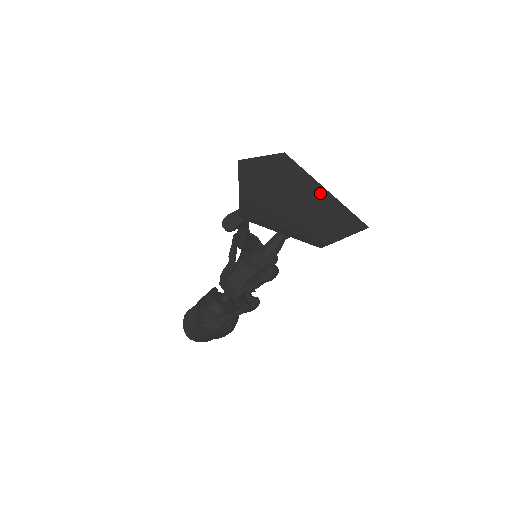
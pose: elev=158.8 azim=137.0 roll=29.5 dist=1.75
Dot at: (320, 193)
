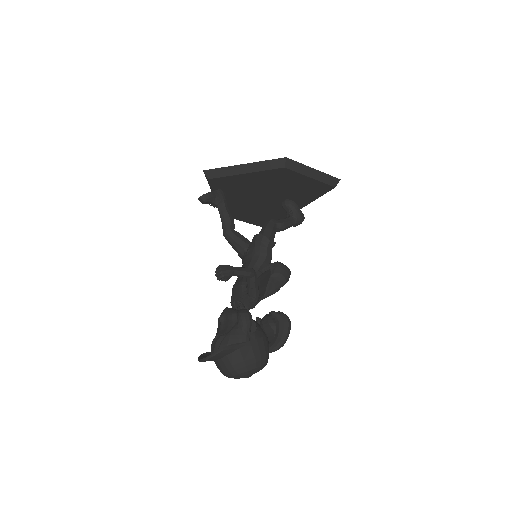
Dot at: occluded
